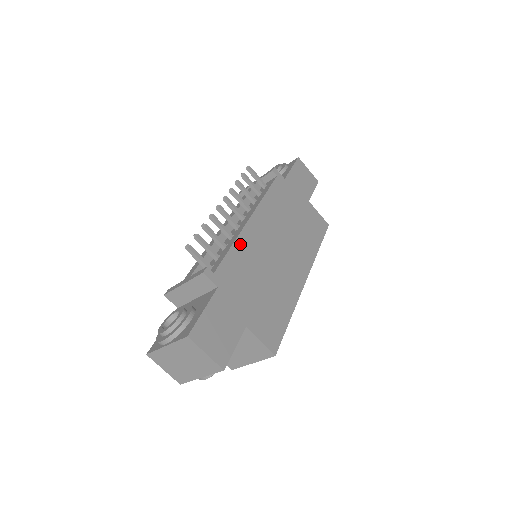
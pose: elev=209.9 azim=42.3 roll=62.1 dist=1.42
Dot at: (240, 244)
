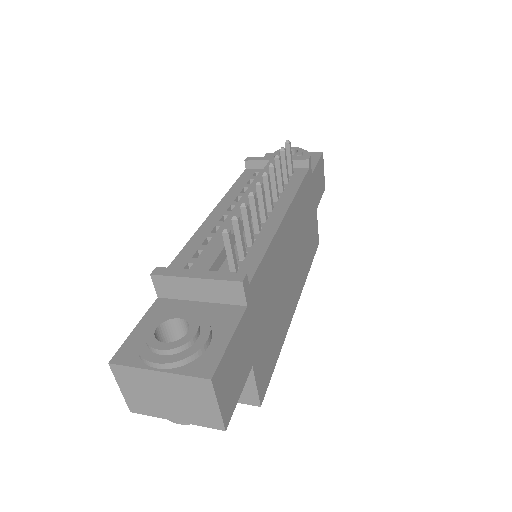
Dot at: (273, 248)
